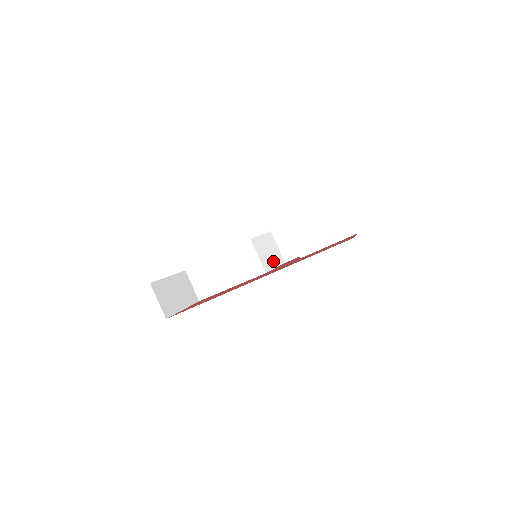
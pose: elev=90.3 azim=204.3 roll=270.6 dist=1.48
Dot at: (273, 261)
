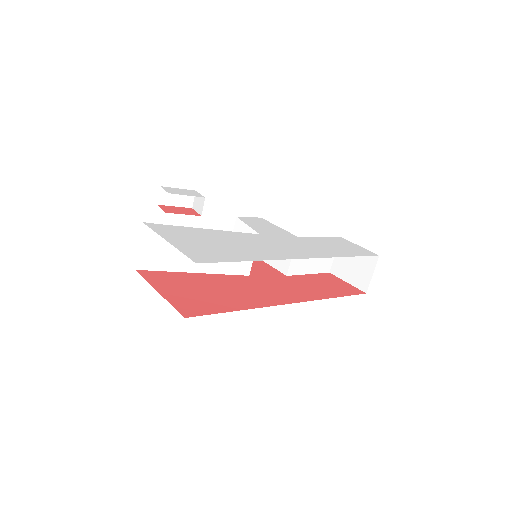
Dot at: occluded
